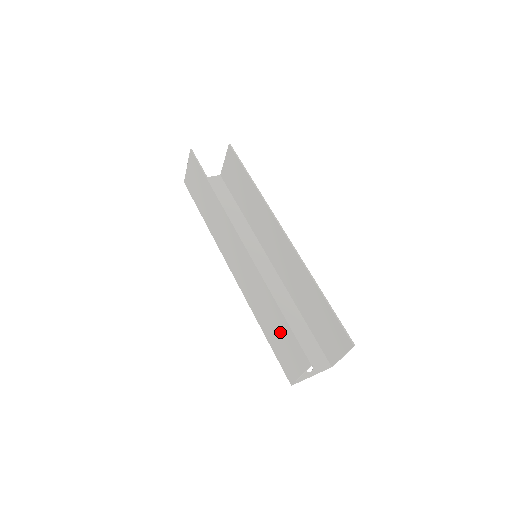
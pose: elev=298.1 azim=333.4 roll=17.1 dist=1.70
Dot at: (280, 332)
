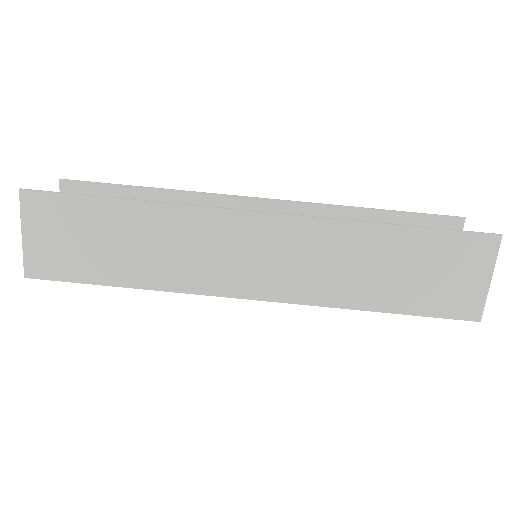
Dot at: (418, 263)
